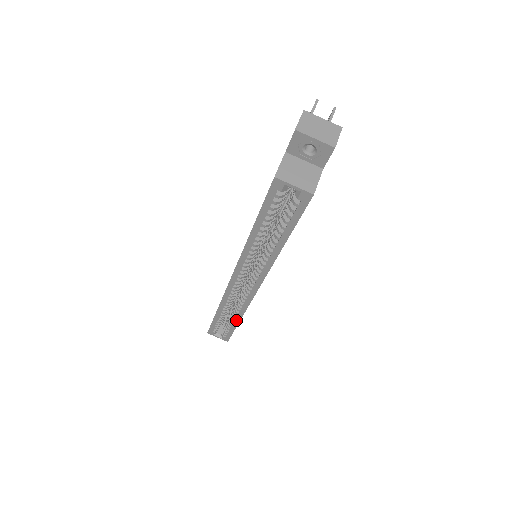
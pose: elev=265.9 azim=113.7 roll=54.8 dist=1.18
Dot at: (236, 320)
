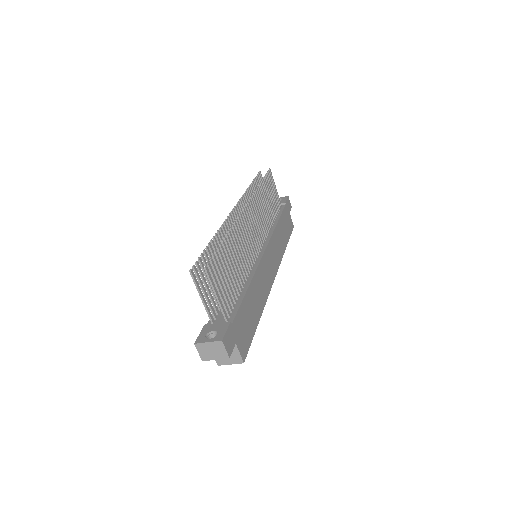
Dot at: occluded
